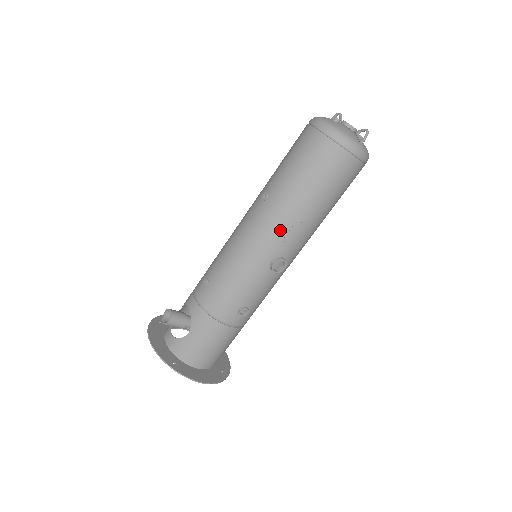
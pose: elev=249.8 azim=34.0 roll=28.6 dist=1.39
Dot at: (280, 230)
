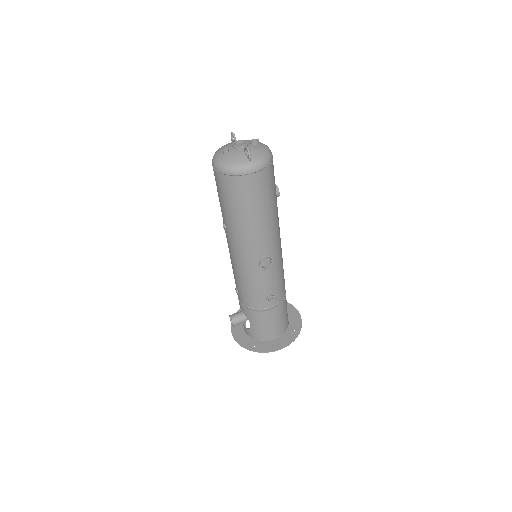
Dot at: (247, 245)
